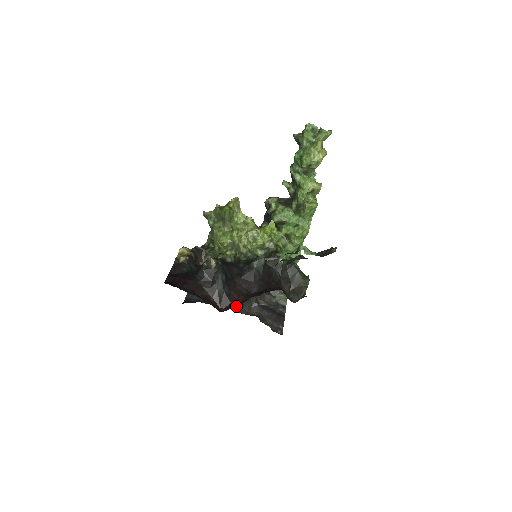
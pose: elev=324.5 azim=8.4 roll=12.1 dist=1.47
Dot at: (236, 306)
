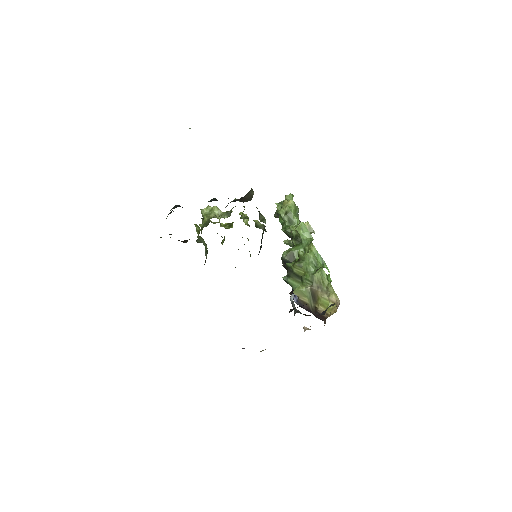
Dot at: occluded
